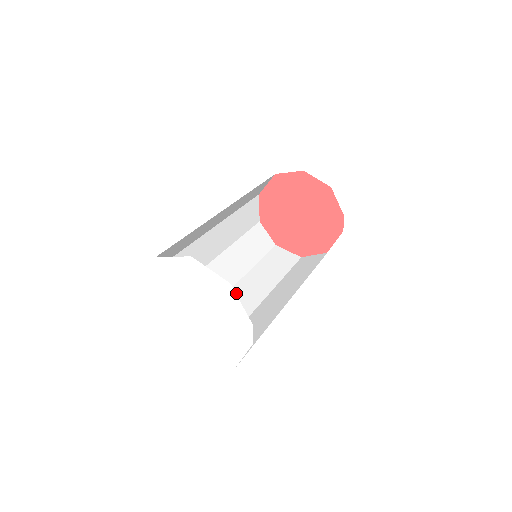
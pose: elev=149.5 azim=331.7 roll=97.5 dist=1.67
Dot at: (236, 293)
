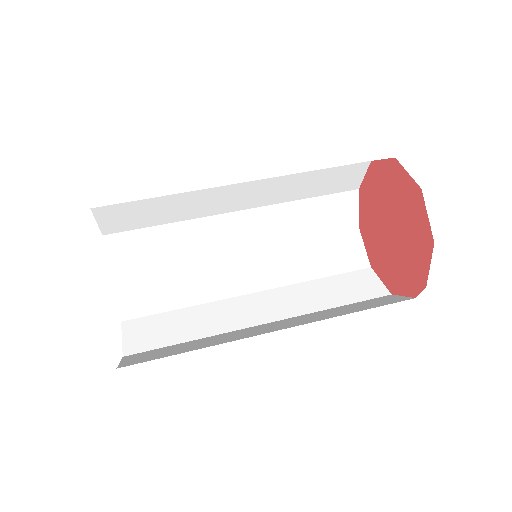
Dot at: (239, 262)
